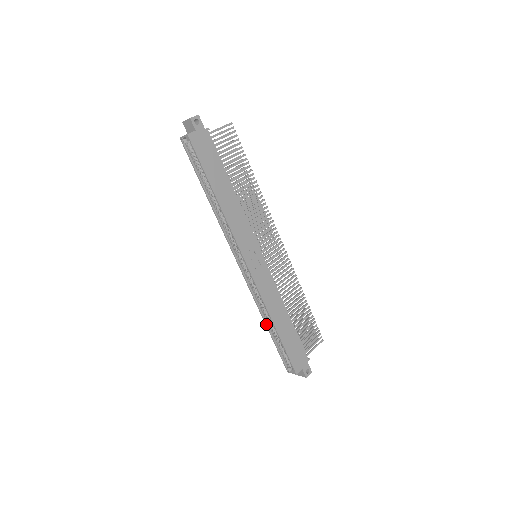
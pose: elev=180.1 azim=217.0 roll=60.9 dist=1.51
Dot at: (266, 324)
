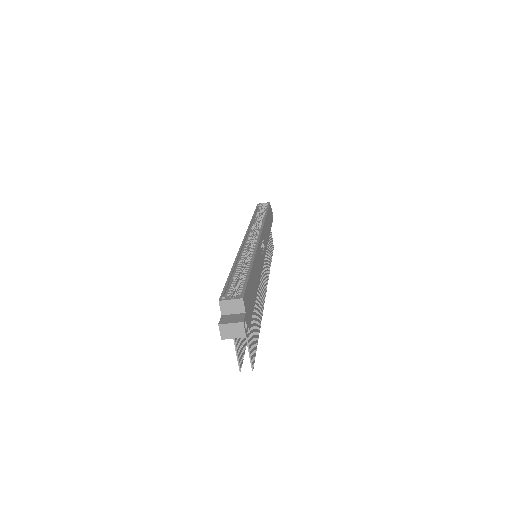
Dot at: (235, 264)
